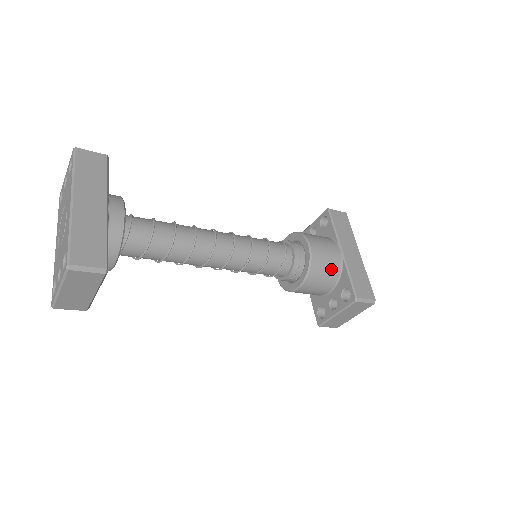
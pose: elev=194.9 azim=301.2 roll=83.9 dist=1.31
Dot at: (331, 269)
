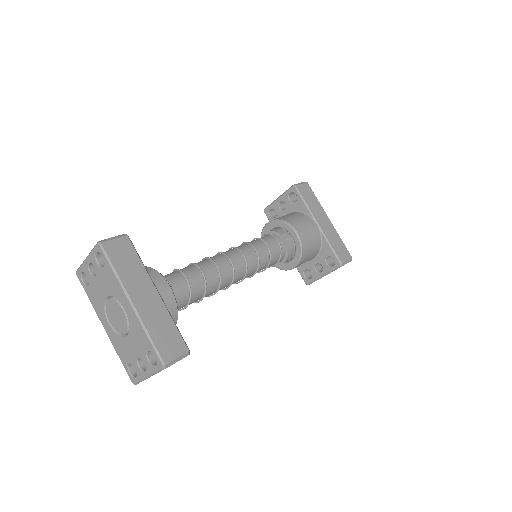
Dot at: (315, 245)
